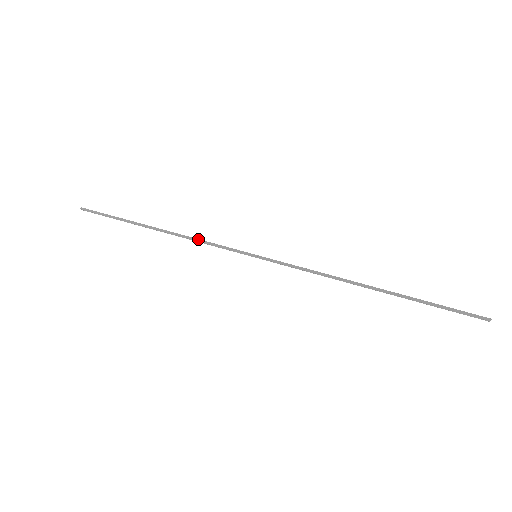
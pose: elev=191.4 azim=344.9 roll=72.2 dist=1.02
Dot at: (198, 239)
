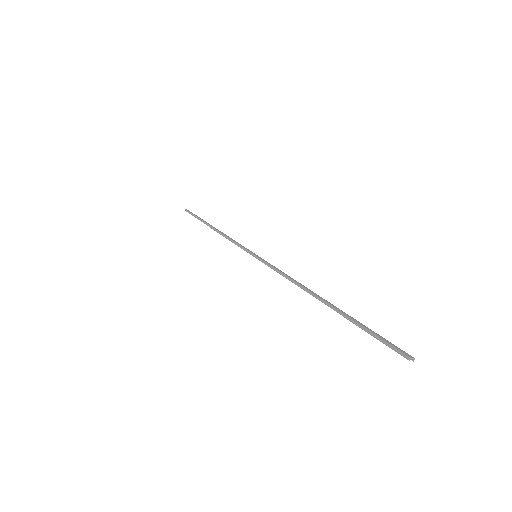
Dot at: (228, 238)
